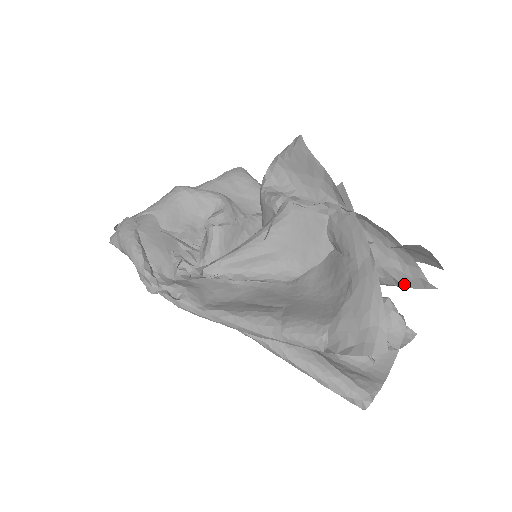
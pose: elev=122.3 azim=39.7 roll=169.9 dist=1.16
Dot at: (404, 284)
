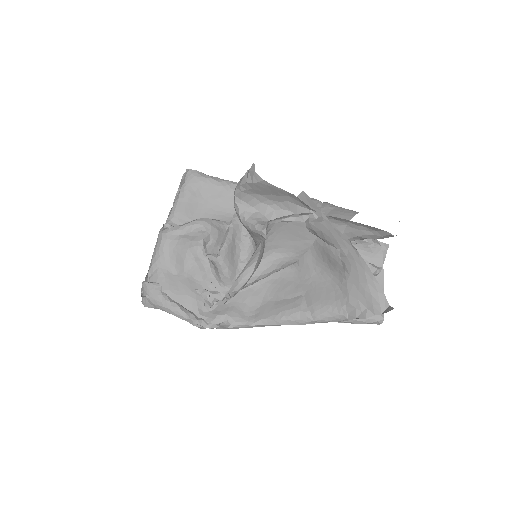
Dot at: occluded
